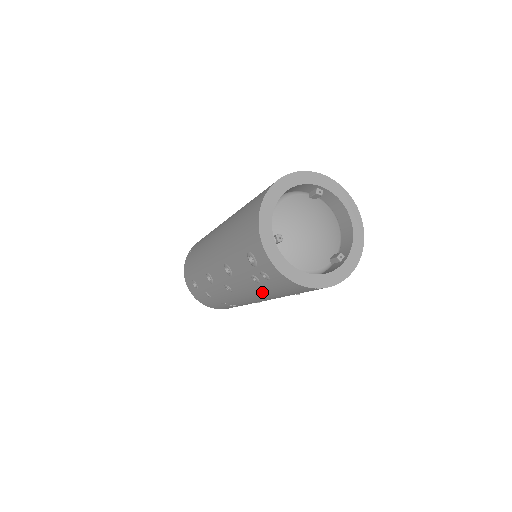
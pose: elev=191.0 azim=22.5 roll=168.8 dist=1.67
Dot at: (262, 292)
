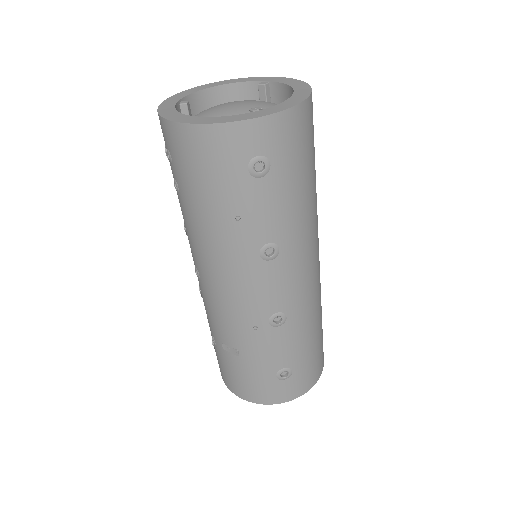
Dot at: (195, 222)
